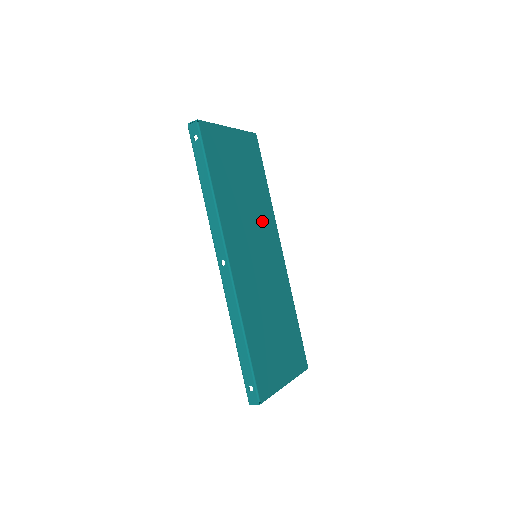
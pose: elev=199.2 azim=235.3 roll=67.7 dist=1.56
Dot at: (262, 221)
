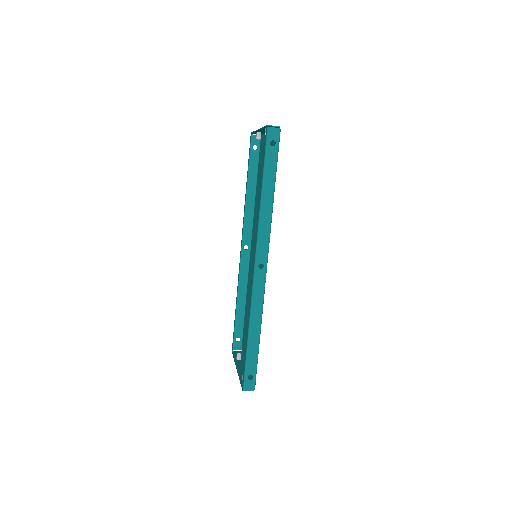
Dot at: occluded
